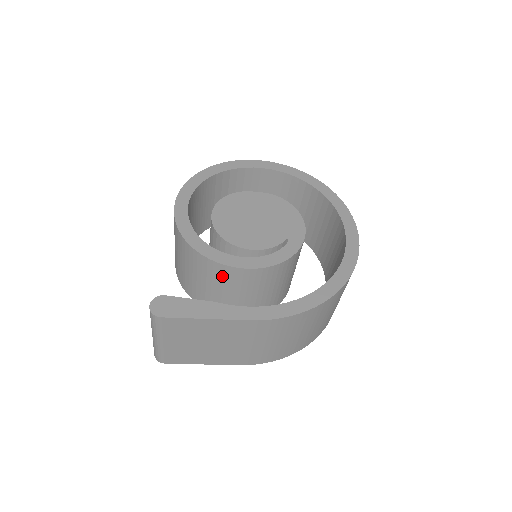
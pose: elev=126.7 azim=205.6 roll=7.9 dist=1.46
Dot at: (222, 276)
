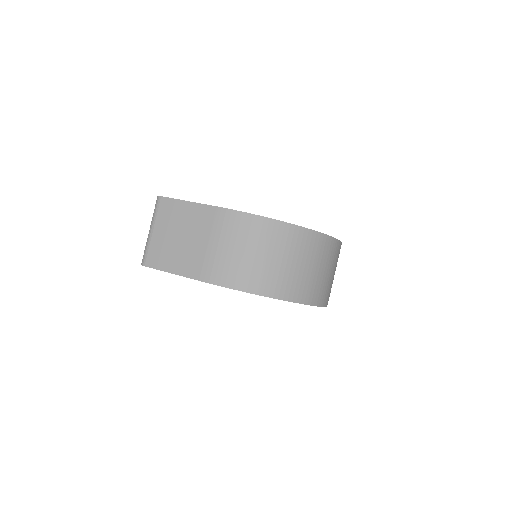
Dot at: occluded
